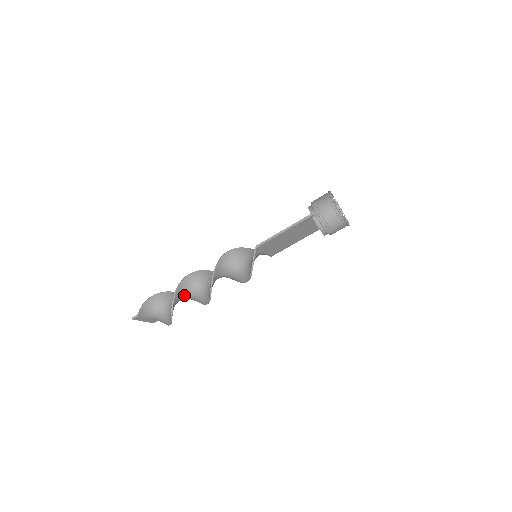
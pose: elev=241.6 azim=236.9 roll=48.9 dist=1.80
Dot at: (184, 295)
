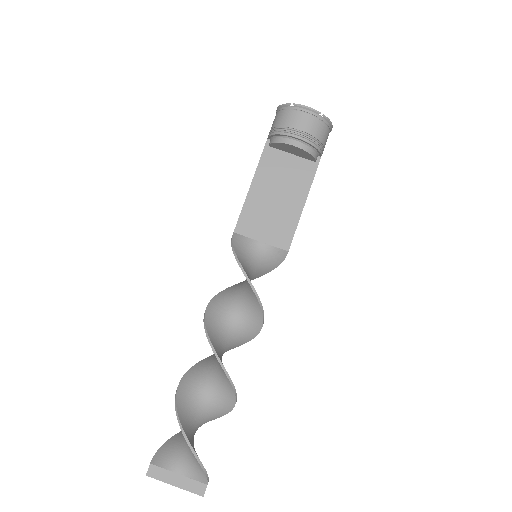
Dot at: (201, 388)
